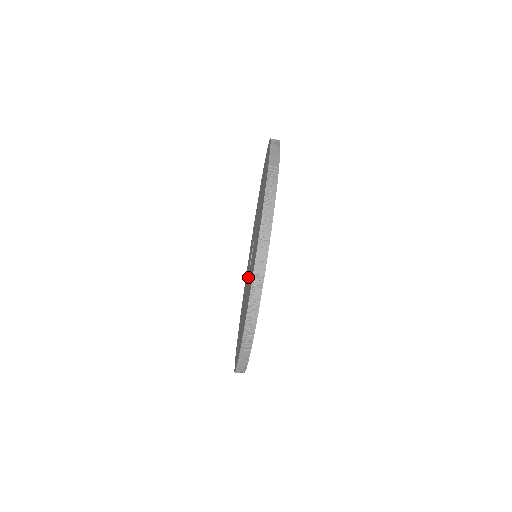
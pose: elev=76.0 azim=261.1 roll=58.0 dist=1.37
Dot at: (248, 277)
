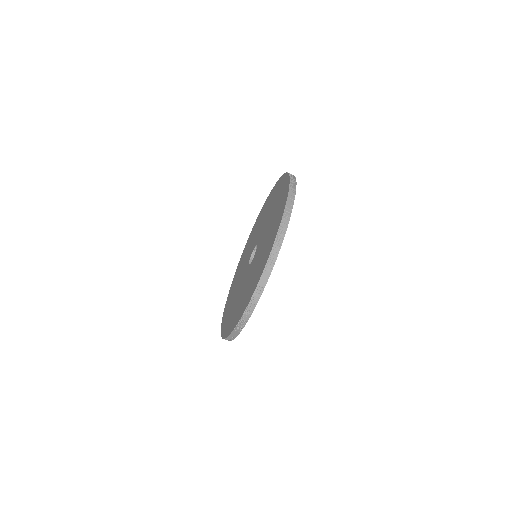
Dot at: (246, 267)
